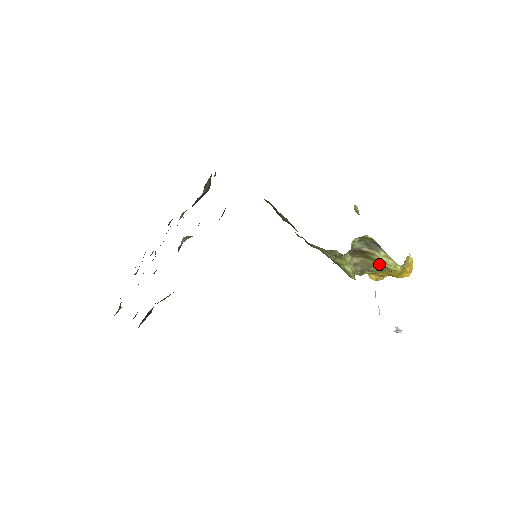
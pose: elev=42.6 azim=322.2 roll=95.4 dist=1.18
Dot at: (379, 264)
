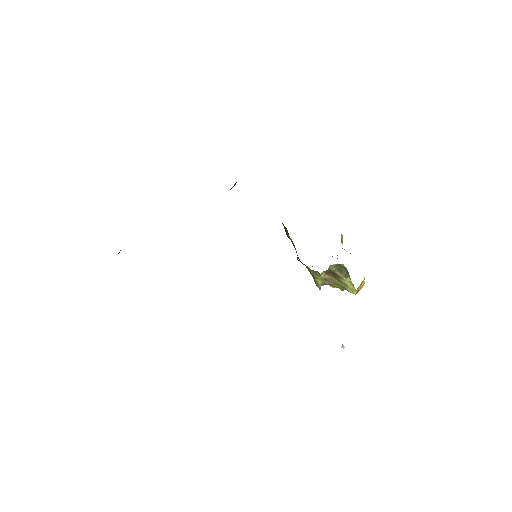
Dot at: (343, 285)
